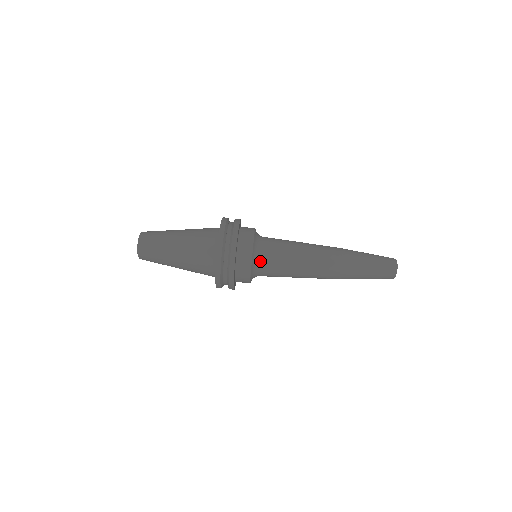
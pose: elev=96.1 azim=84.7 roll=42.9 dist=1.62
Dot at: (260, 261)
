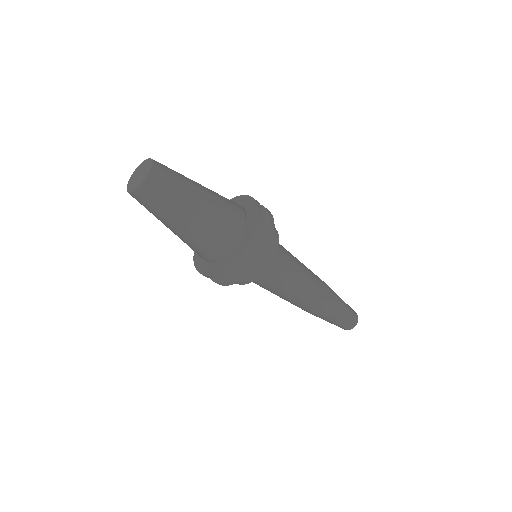
Dot at: (269, 270)
